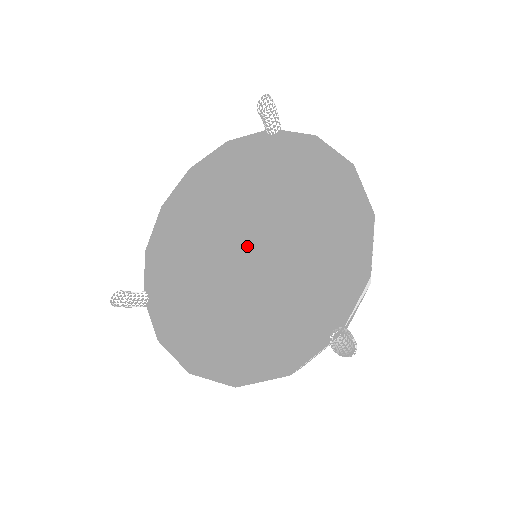
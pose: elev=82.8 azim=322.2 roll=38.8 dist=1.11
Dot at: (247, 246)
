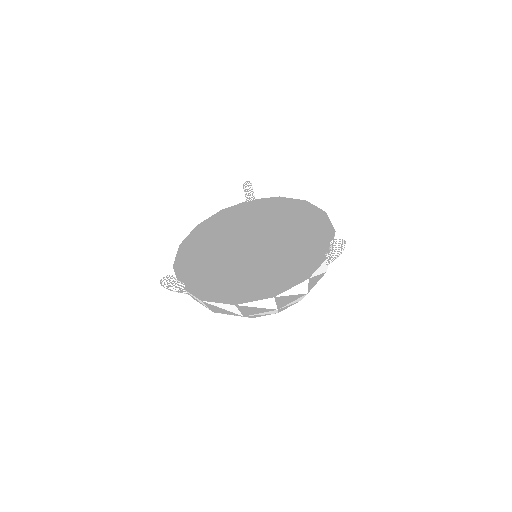
Dot at: (260, 231)
